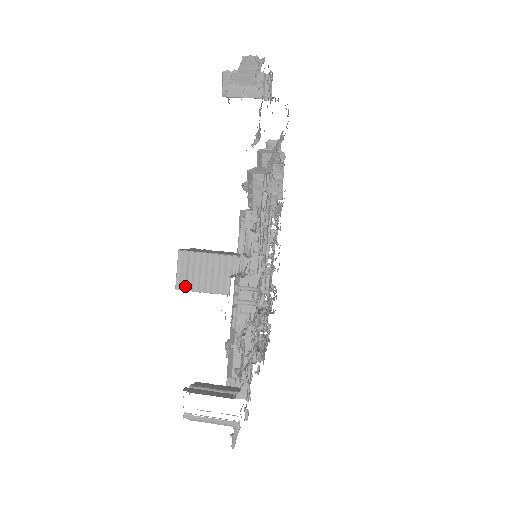
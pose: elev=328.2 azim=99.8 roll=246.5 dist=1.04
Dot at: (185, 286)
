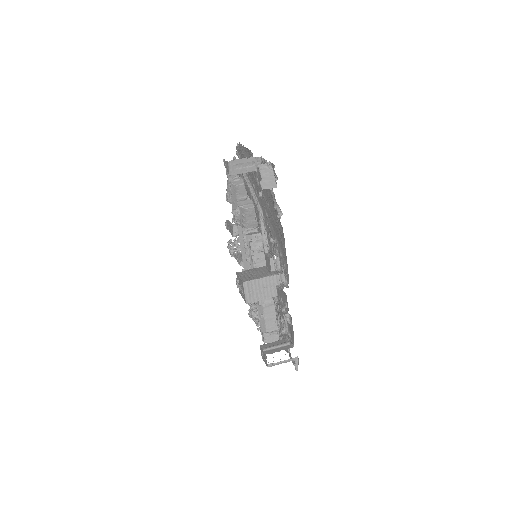
Dot at: (251, 300)
